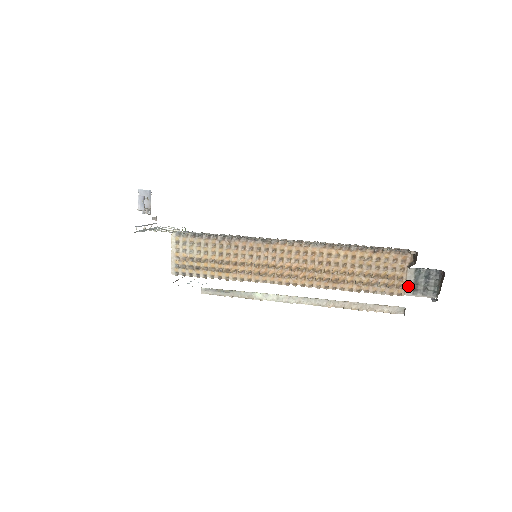
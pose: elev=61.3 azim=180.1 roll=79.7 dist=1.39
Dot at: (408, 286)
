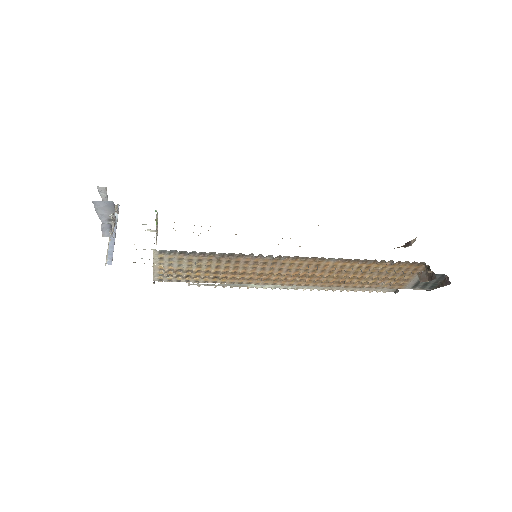
Dot at: (410, 284)
